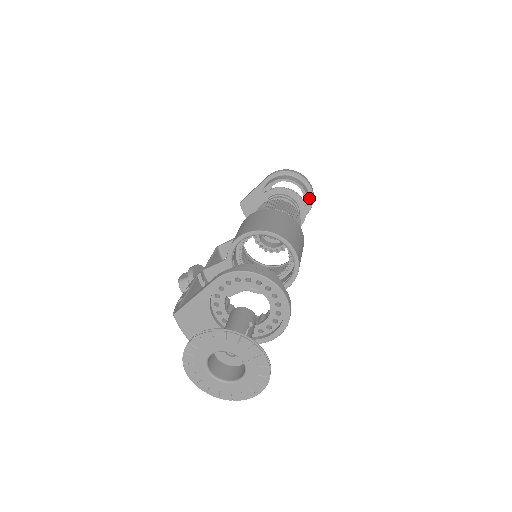
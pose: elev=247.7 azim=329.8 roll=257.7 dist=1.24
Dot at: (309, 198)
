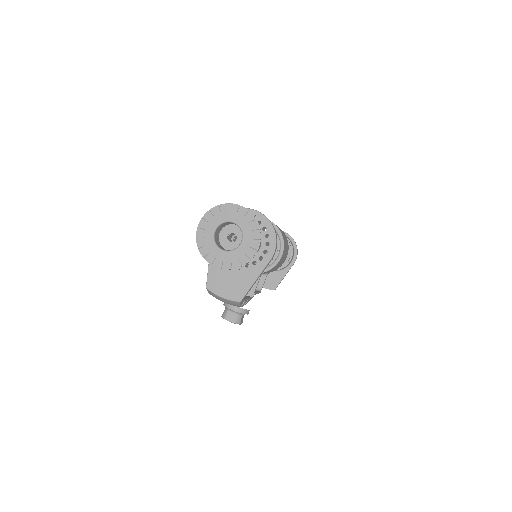
Dot at: (289, 239)
